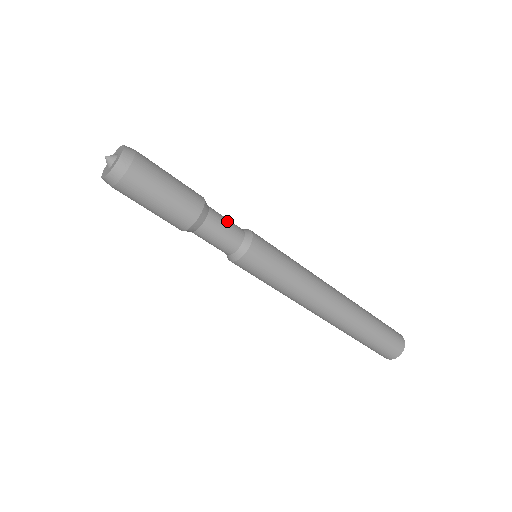
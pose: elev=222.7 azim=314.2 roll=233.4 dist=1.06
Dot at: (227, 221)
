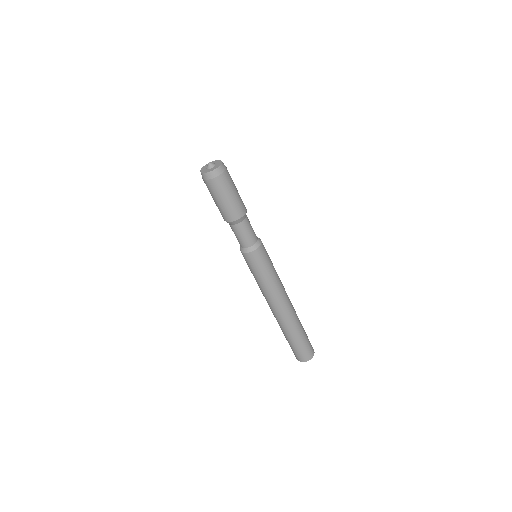
Dot at: (251, 226)
